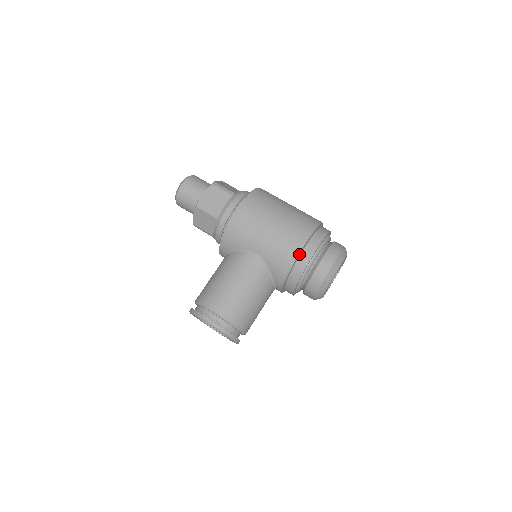
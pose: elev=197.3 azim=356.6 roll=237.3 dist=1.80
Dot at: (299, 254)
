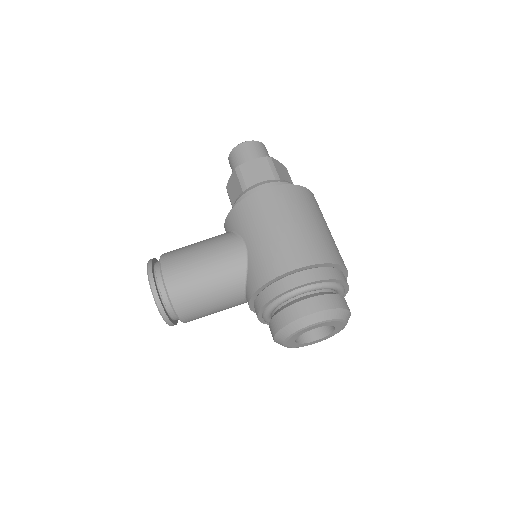
Dot at: (284, 275)
